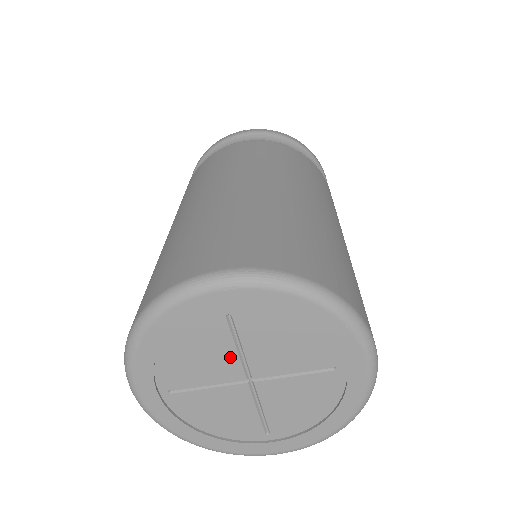
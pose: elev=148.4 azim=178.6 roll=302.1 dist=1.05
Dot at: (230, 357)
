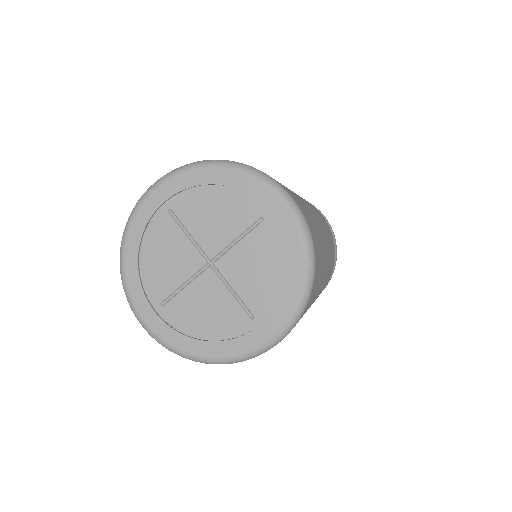
Dot at: (186, 247)
